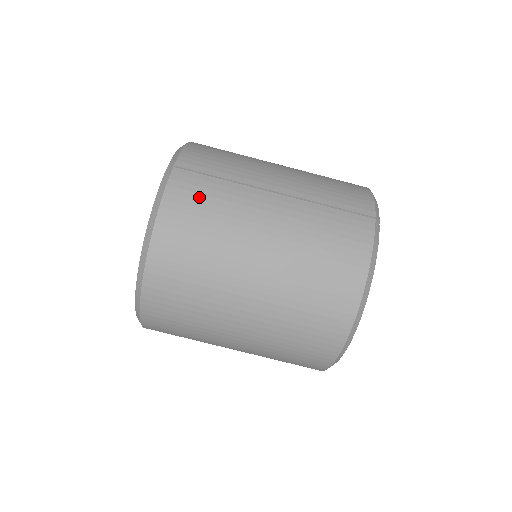
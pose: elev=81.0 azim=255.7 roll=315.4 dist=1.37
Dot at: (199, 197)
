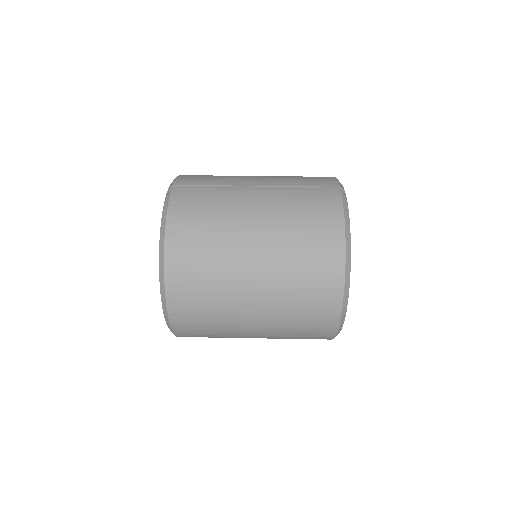
Dot at: (197, 200)
